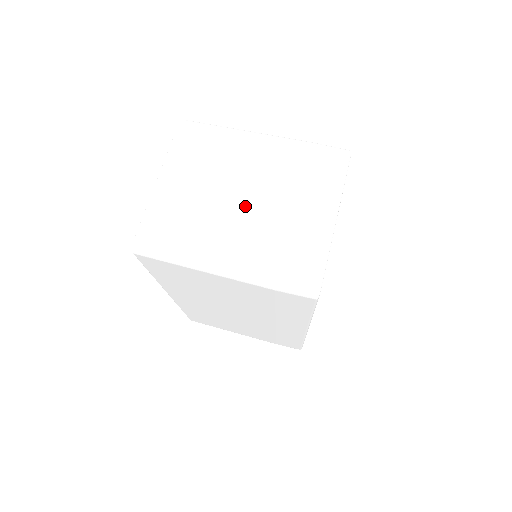
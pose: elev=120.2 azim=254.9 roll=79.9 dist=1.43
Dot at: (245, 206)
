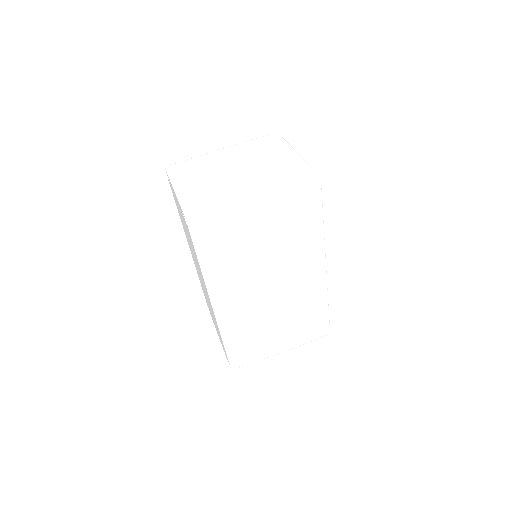
Dot at: (241, 171)
